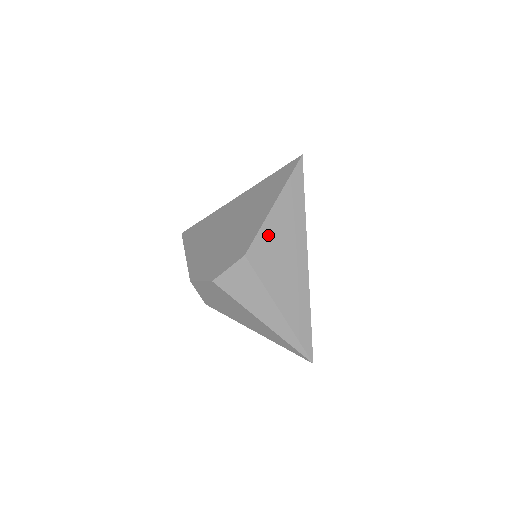
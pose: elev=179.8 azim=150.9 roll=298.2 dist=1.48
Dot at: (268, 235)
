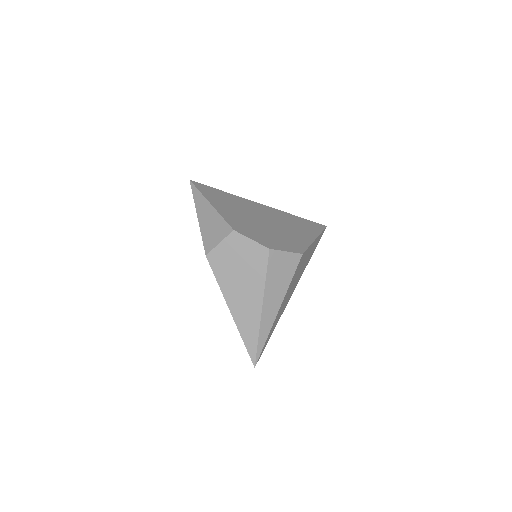
Dot at: occluded
